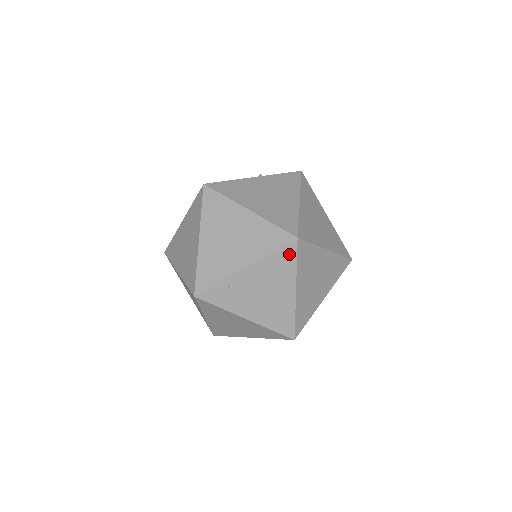
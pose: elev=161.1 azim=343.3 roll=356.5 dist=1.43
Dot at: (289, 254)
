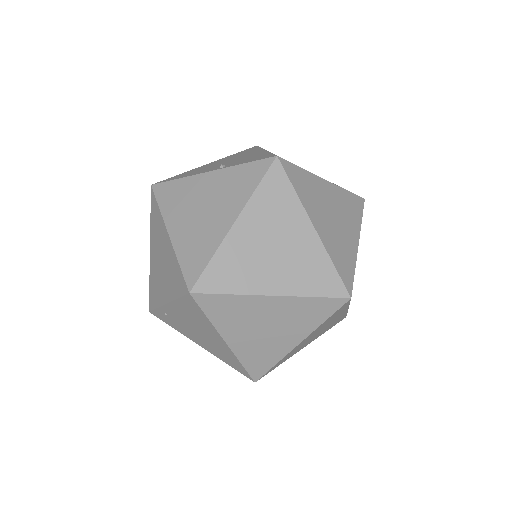
Dot at: (194, 306)
